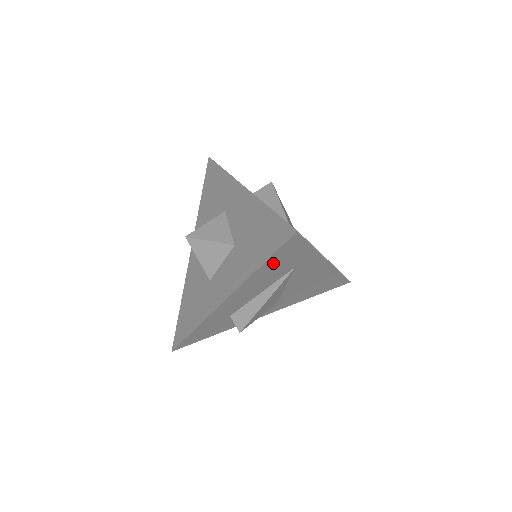
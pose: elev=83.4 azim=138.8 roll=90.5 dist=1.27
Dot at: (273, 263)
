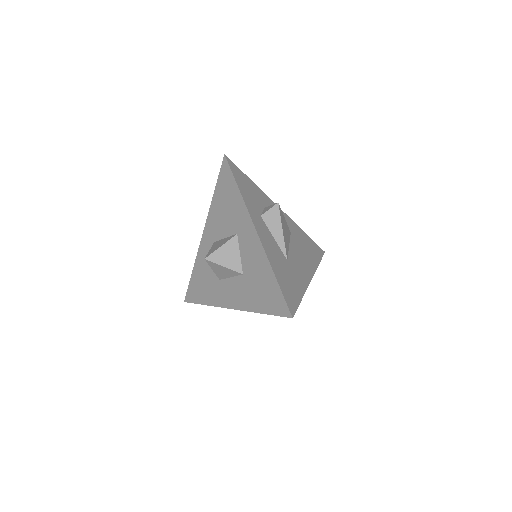
Dot at: occluded
